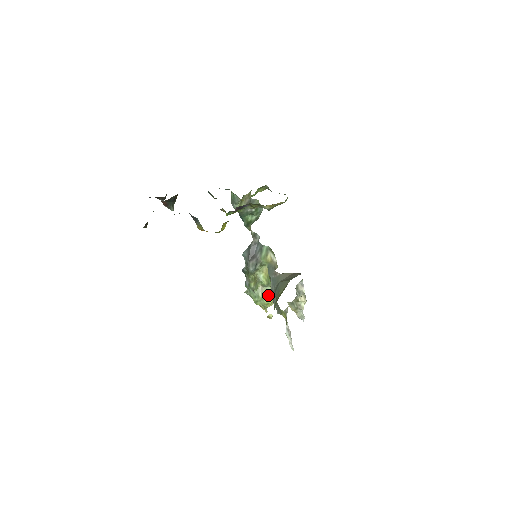
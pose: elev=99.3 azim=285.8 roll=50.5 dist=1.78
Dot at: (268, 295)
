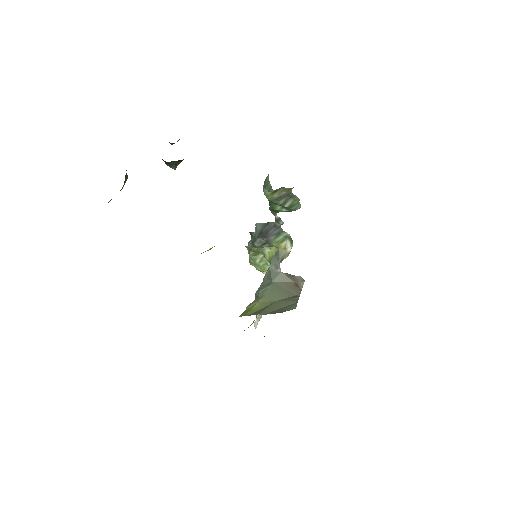
Dot at: (265, 267)
